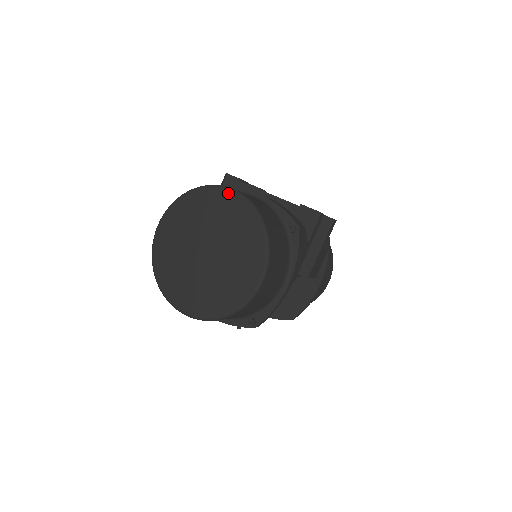
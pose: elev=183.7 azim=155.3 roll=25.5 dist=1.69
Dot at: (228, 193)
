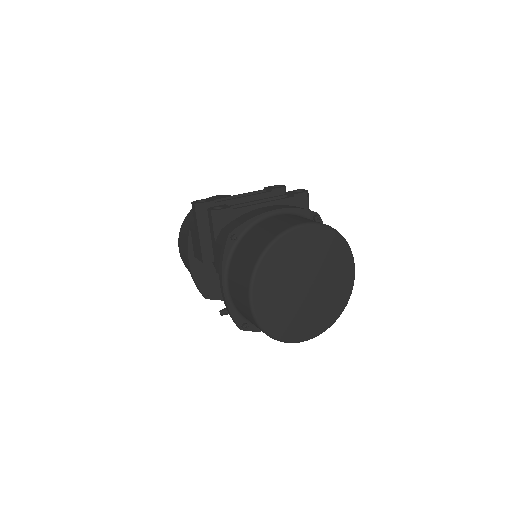
Dot at: (301, 230)
